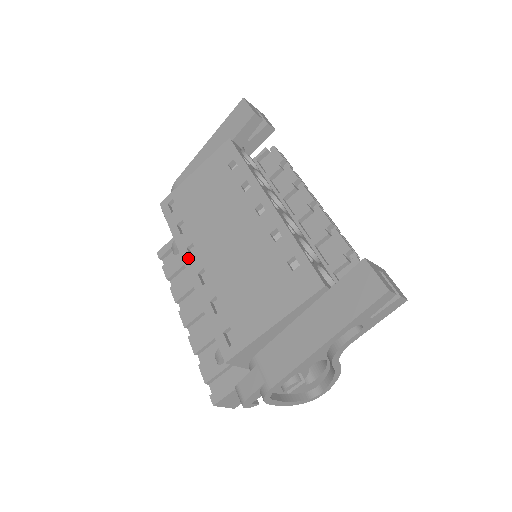
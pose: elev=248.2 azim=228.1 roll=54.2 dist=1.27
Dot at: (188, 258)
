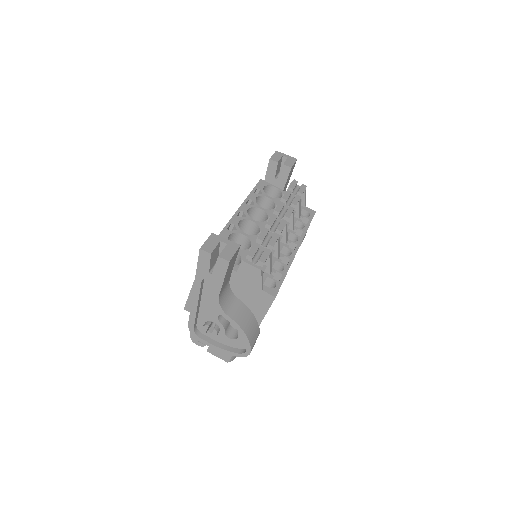
Dot at: occluded
